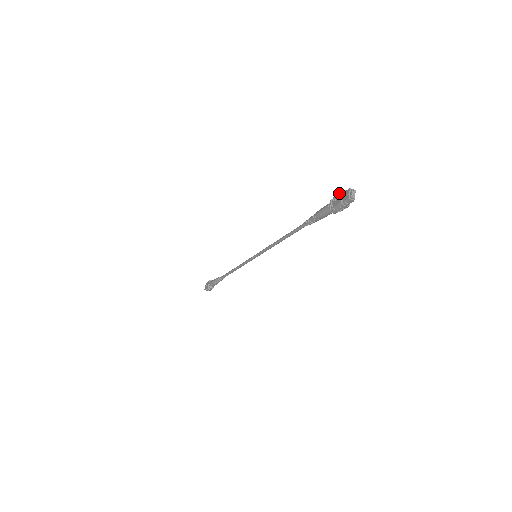
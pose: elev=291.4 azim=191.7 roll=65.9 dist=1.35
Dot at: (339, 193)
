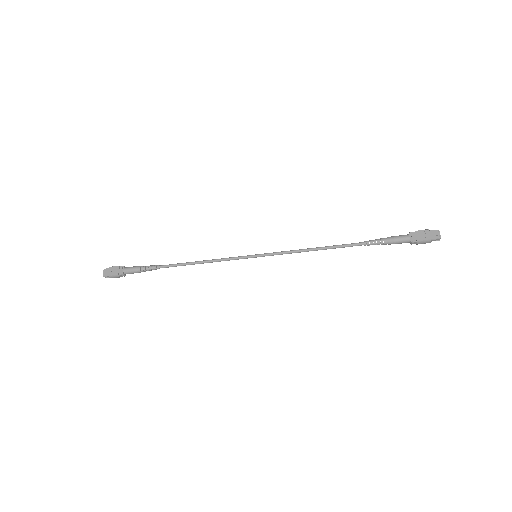
Dot at: (424, 230)
